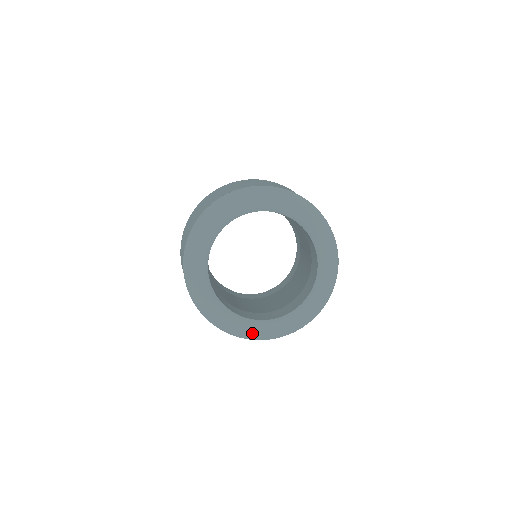
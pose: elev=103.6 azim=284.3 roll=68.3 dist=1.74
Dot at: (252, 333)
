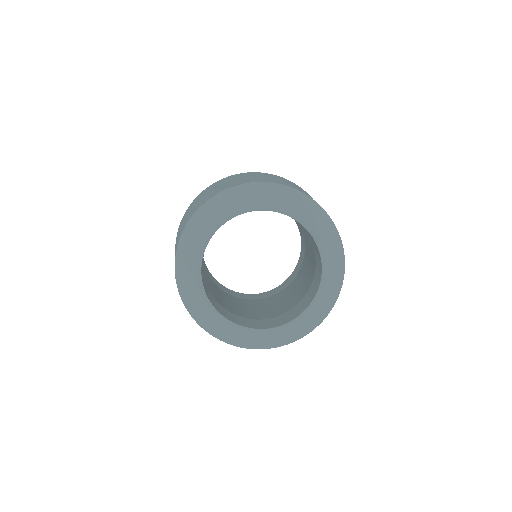
Dot at: (241, 340)
